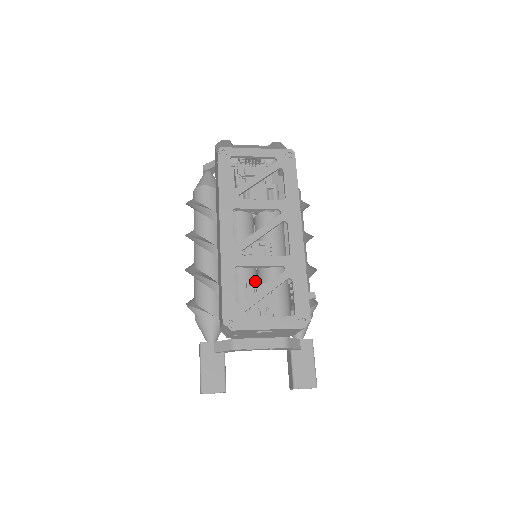
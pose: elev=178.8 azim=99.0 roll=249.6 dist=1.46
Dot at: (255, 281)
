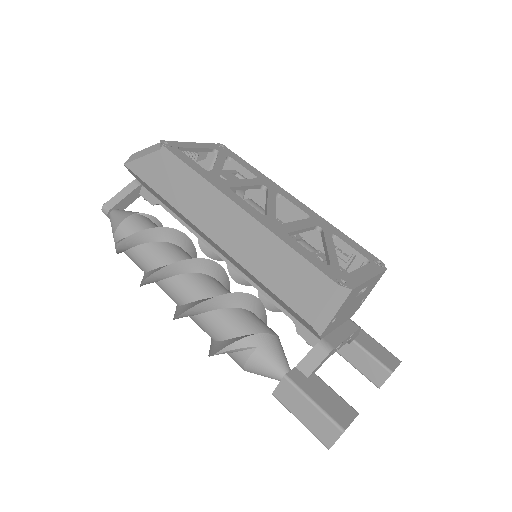
Dot at: occluded
